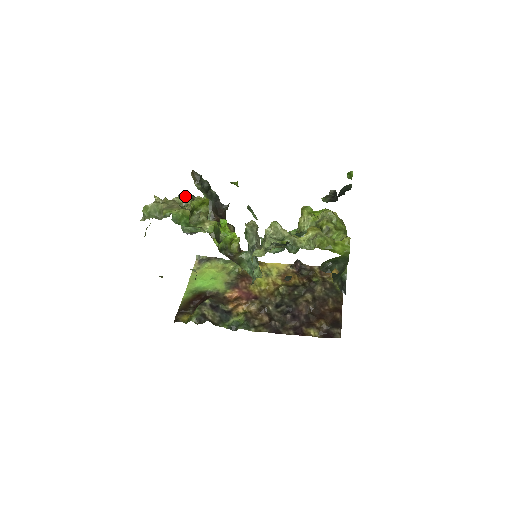
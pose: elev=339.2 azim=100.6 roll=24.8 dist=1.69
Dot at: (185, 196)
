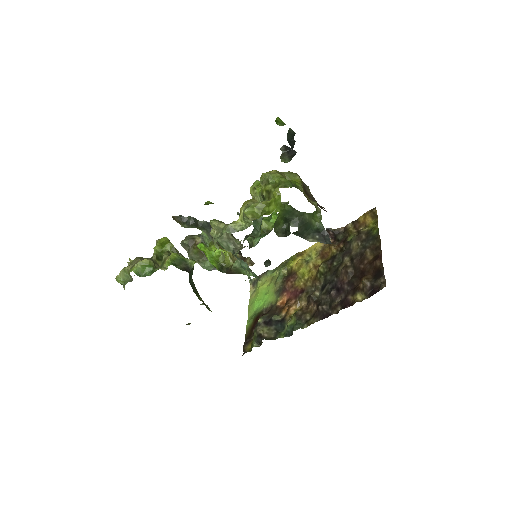
Dot at: occluded
